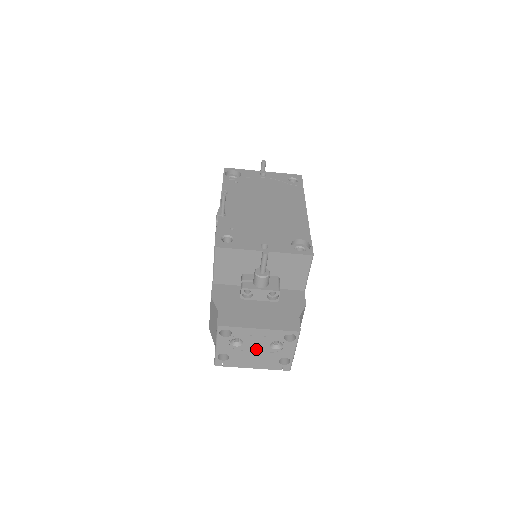
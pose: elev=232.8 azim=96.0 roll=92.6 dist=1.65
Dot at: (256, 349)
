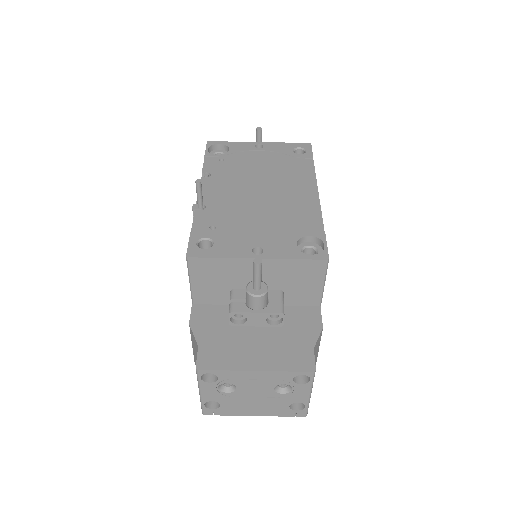
Dot at: (256, 394)
